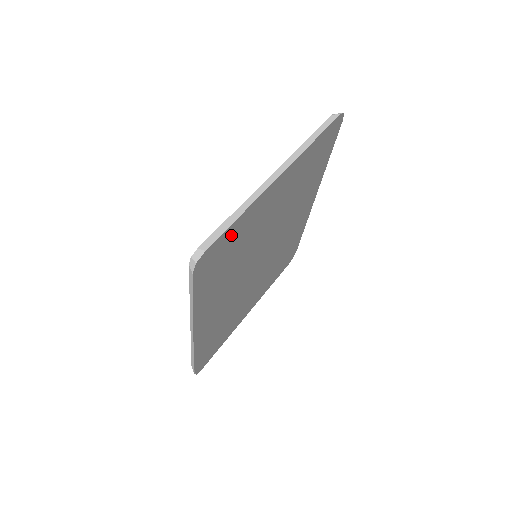
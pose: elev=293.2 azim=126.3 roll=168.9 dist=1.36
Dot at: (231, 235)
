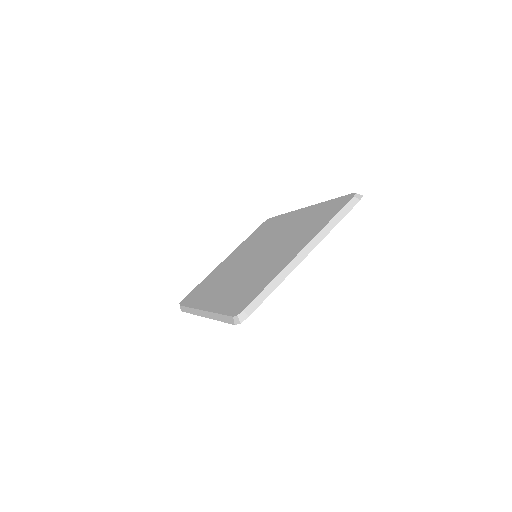
Dot at: (258, 282)
